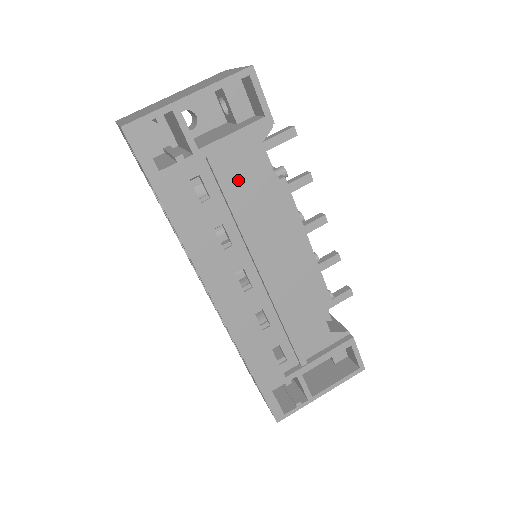
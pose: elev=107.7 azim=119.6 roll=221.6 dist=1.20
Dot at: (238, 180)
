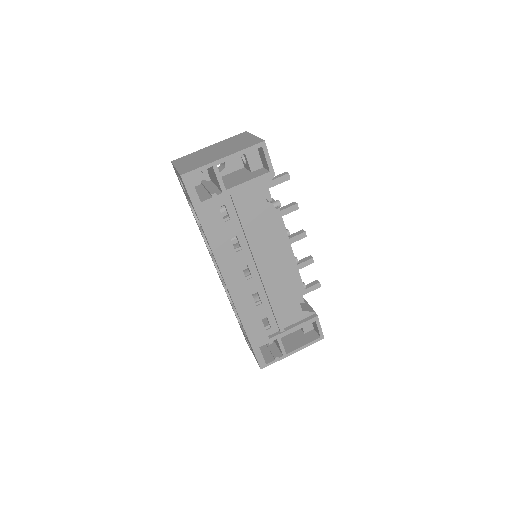
Dot at: (249, 209)
